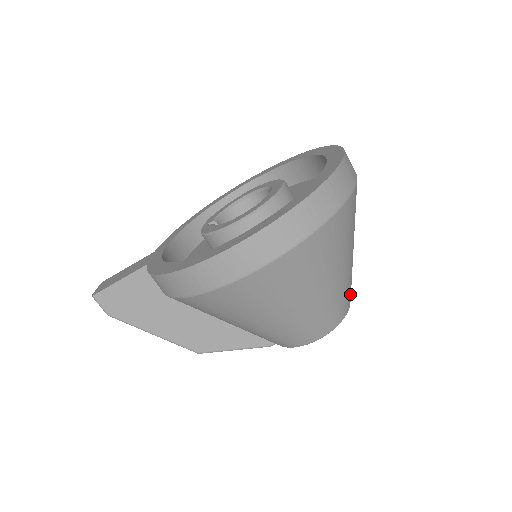
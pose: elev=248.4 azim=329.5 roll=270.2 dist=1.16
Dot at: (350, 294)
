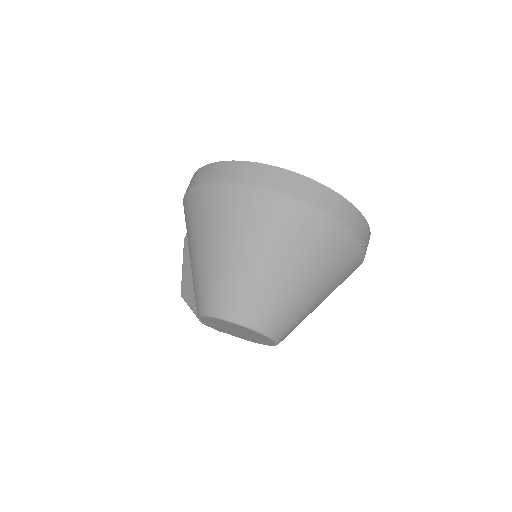
Dot at: (258, 314)
